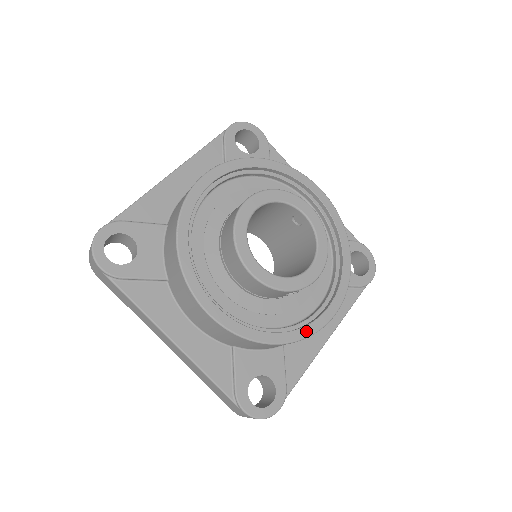
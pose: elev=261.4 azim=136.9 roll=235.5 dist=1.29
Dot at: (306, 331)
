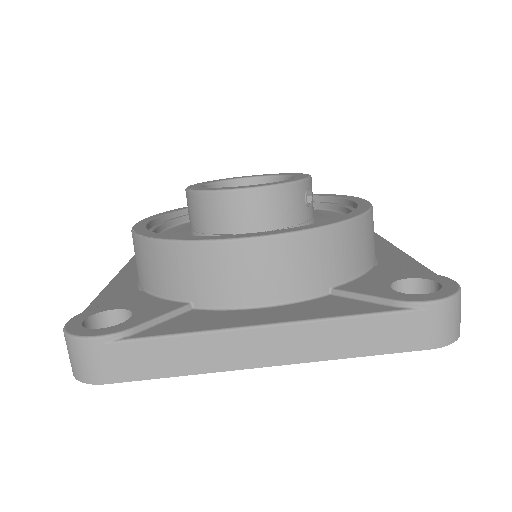
Dot at: (362, 208)
